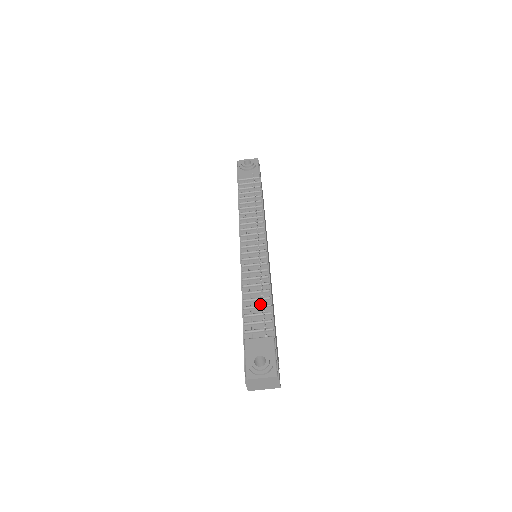
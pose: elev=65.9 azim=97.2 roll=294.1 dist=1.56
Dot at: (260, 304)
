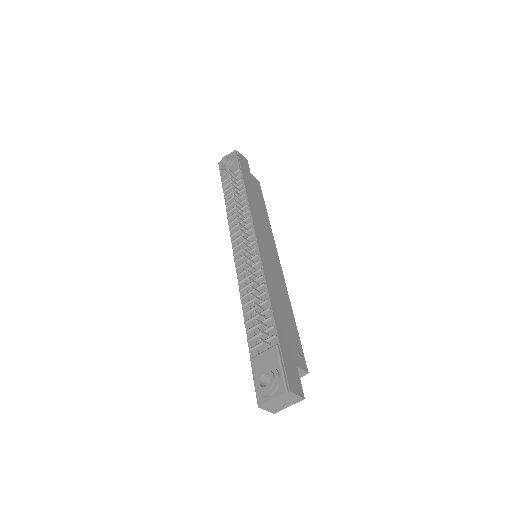
Dot at: (260, 312)
